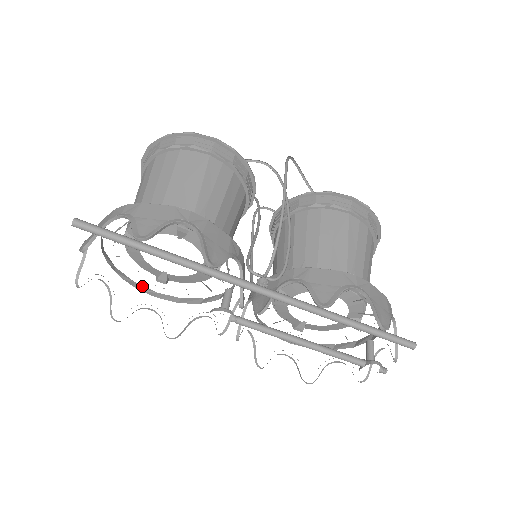
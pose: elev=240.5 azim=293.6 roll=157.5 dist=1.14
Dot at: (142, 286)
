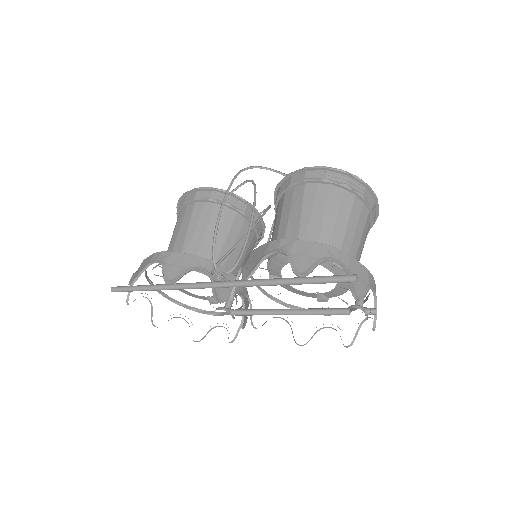
Dot at: (210, 311)
